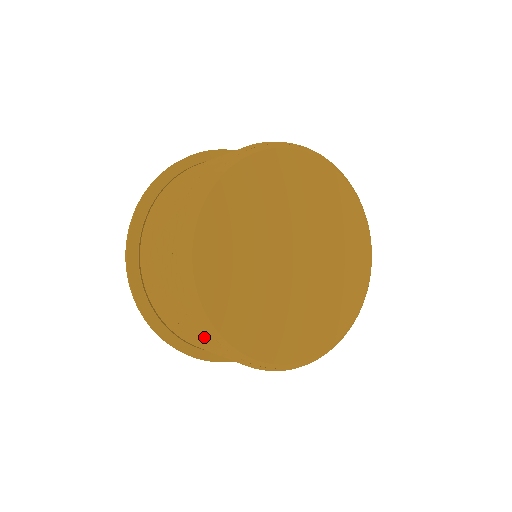
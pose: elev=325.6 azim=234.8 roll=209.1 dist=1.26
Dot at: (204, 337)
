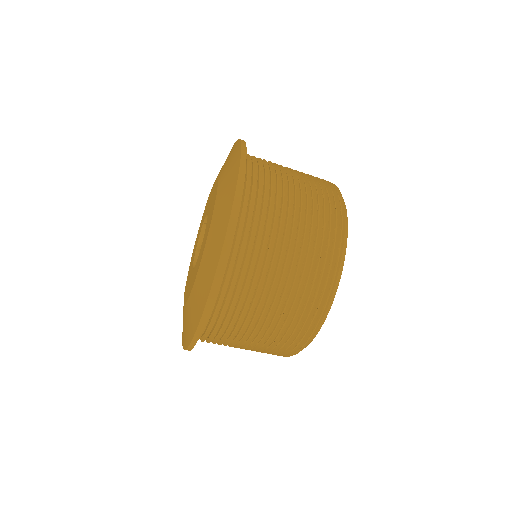
Dot at: occluded
